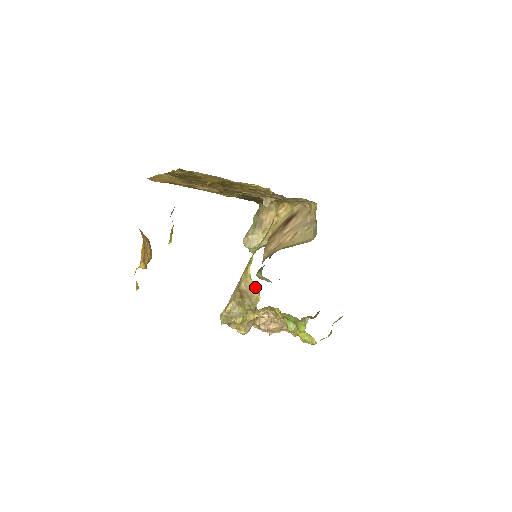
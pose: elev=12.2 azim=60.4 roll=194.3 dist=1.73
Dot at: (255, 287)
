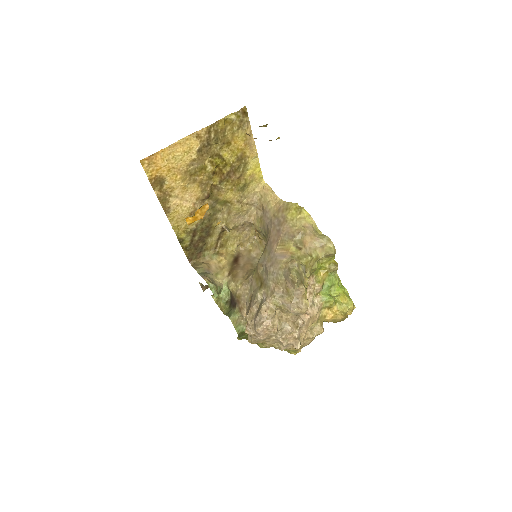
Dot at: (314, 226)
